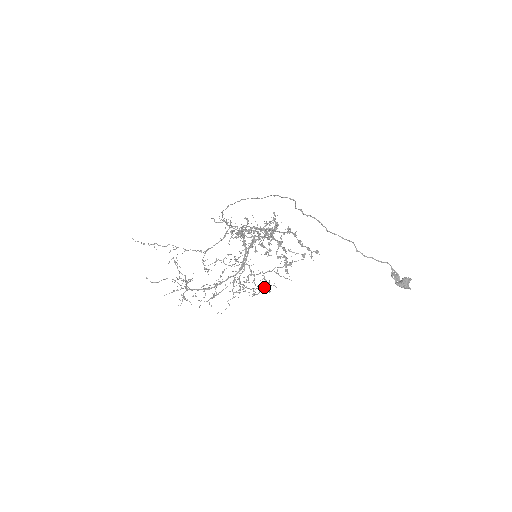
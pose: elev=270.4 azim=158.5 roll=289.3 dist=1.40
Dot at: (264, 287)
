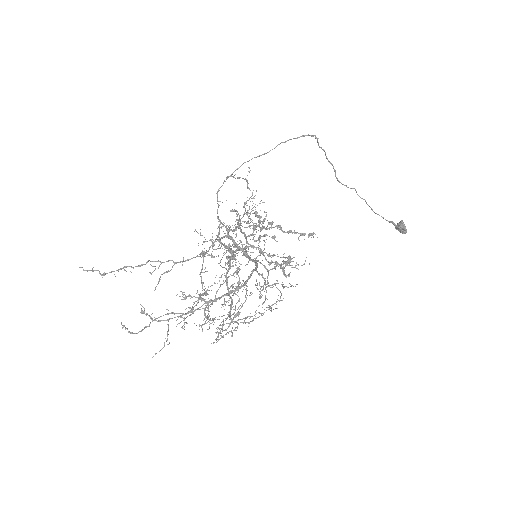
Dot at: occluded
